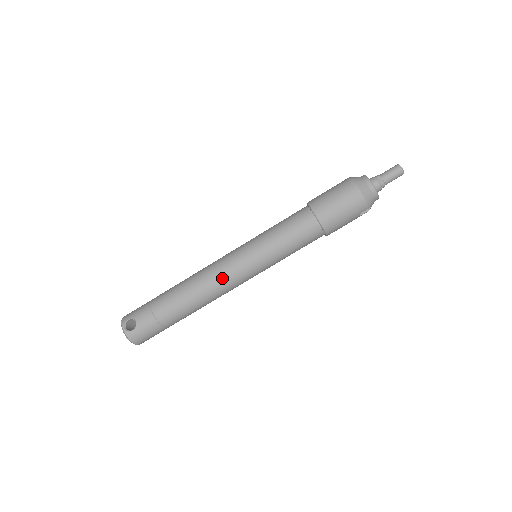
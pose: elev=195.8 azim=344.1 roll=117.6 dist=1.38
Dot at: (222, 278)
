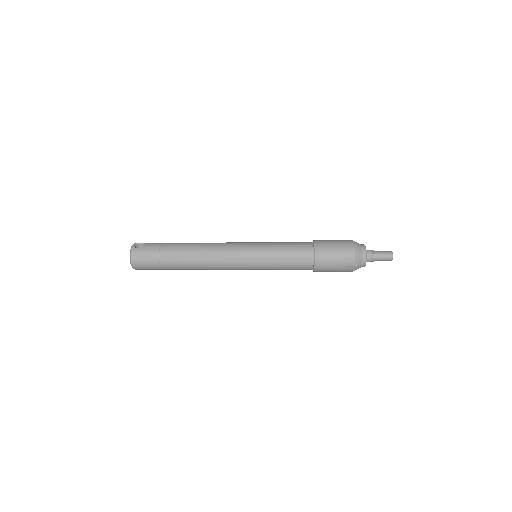
Dot at: (224, 249)
